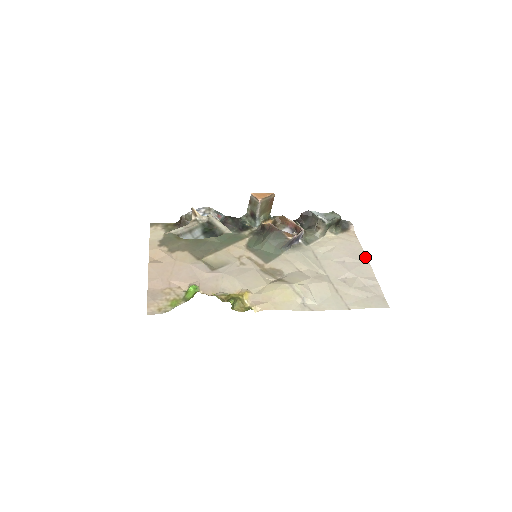
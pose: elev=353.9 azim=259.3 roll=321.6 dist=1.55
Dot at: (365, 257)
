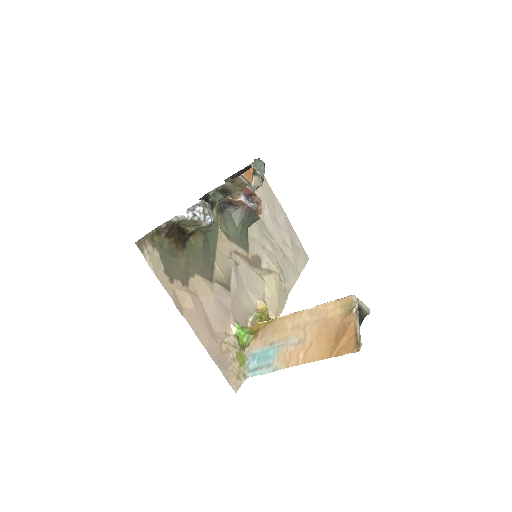
Dot at: (281, 207)
